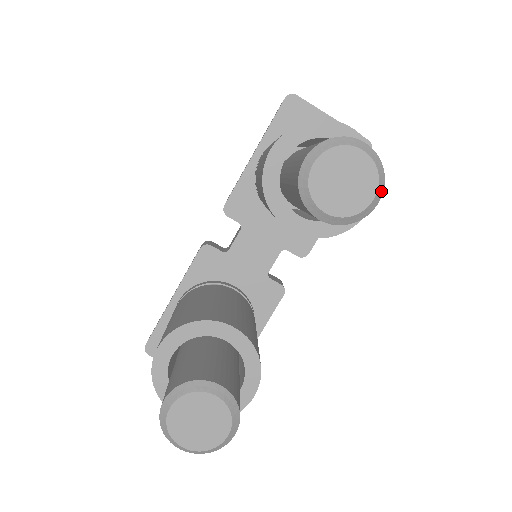
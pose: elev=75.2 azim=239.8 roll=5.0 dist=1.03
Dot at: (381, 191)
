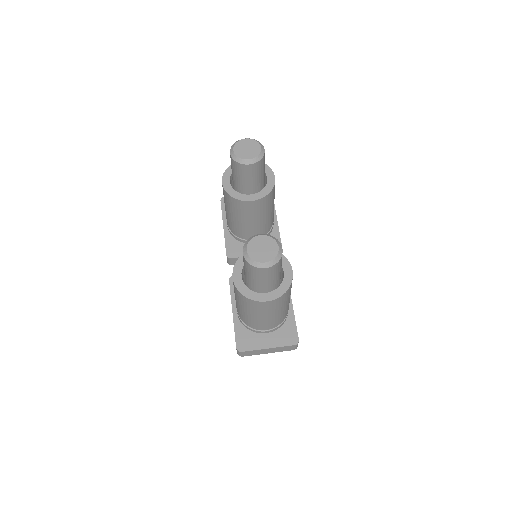
Dot at: (262, 145)
